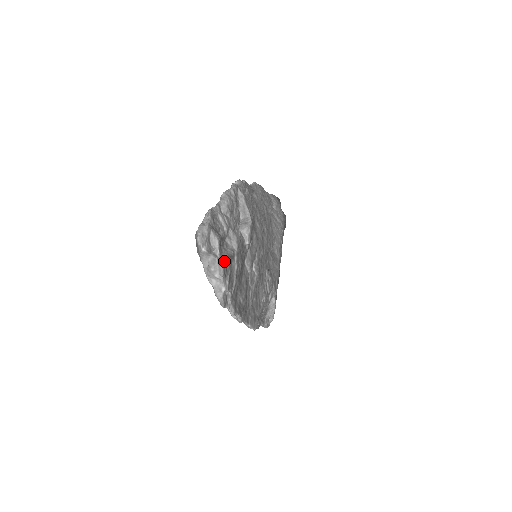
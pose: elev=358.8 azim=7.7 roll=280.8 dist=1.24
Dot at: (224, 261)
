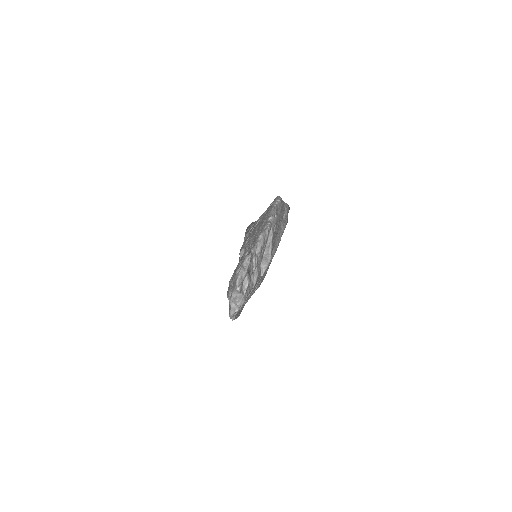
Dot at: (246, 297)
